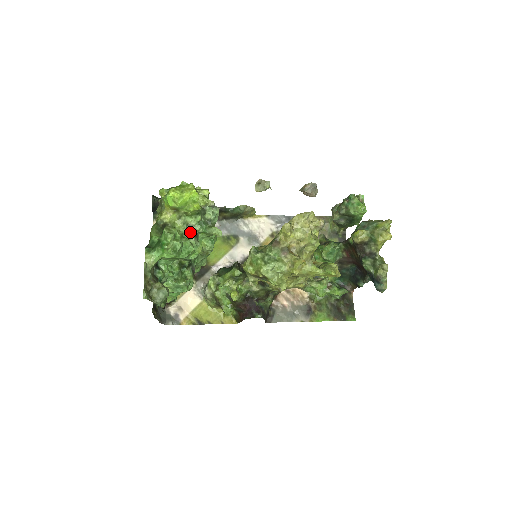
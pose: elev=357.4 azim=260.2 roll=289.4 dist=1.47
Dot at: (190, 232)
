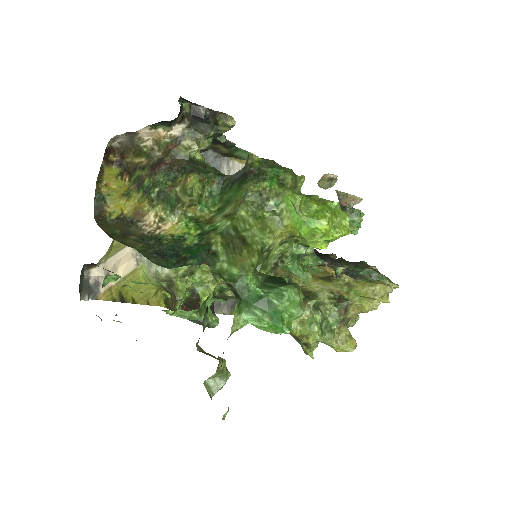
Dot at: (276, 264)
